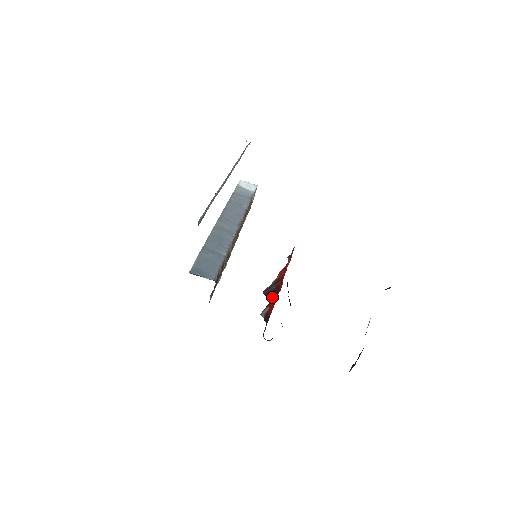
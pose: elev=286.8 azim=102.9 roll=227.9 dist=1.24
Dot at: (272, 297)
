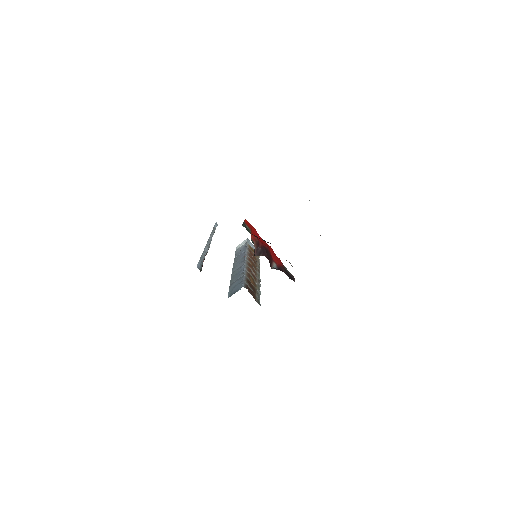
Dot at: (266, 255)
